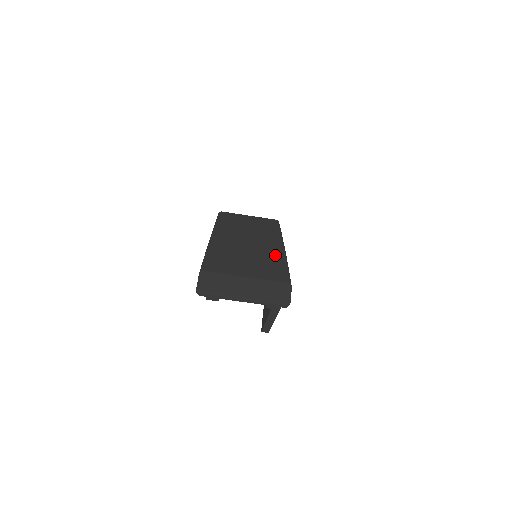
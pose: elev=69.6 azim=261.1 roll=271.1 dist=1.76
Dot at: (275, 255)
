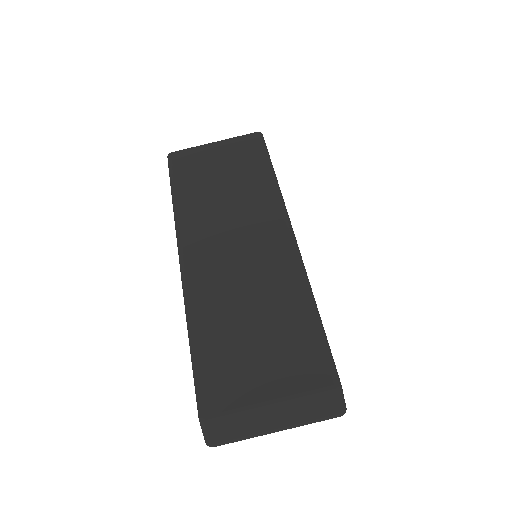
Dot at: (291, 290)
